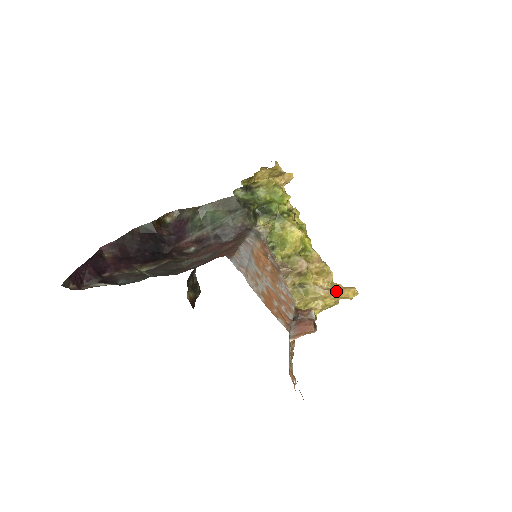
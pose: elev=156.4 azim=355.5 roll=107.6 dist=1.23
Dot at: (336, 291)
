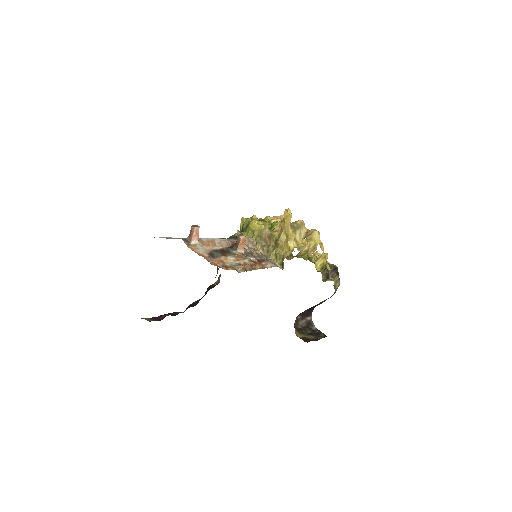
Dot at: (284, 222)
